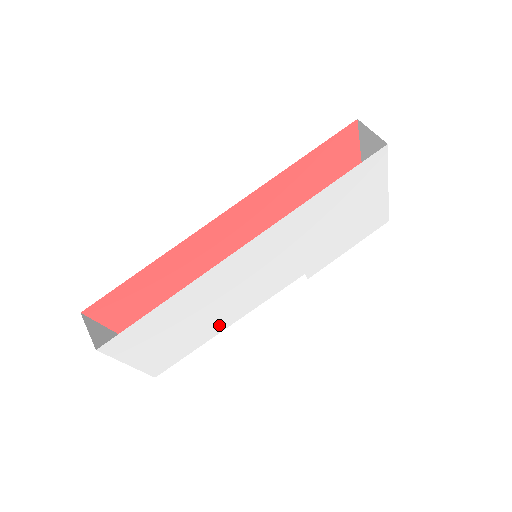
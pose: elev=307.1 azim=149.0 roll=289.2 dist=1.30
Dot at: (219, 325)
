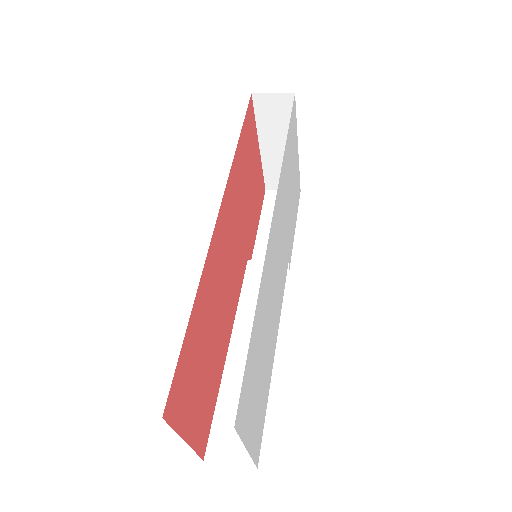
Dot at: (272, 353)
